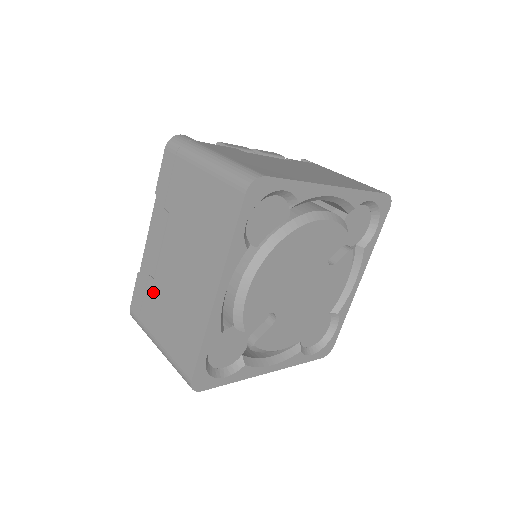
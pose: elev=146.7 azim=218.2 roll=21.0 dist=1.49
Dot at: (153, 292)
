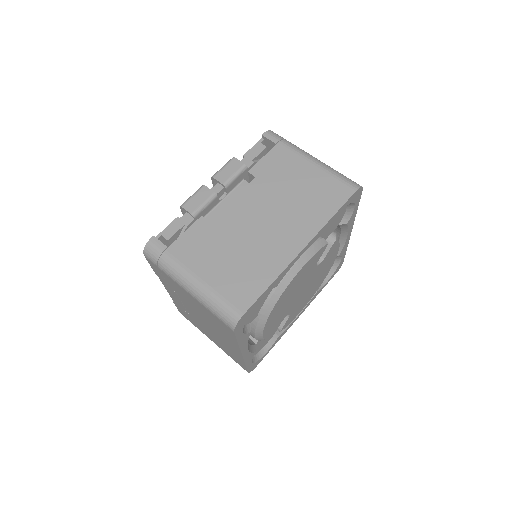
Dot at: (193, 320)
